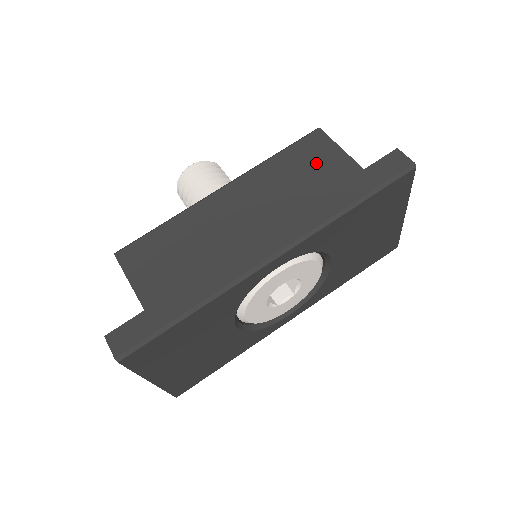
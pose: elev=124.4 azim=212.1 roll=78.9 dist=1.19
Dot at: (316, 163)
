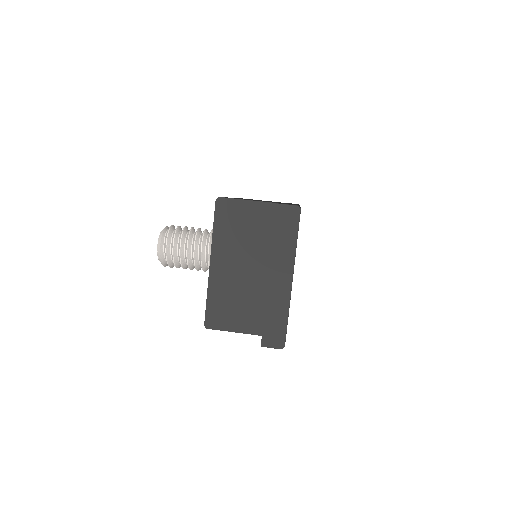
Dot at: occluded
